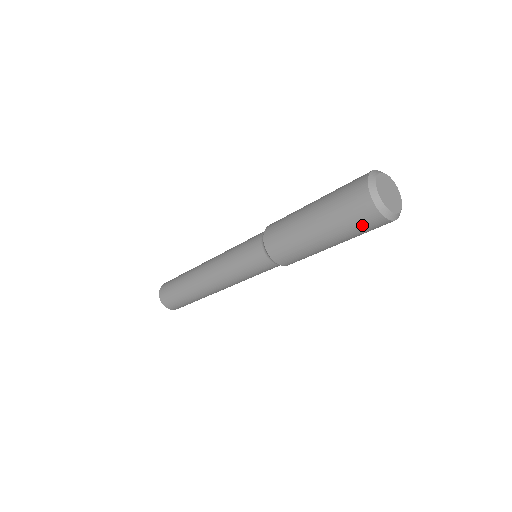
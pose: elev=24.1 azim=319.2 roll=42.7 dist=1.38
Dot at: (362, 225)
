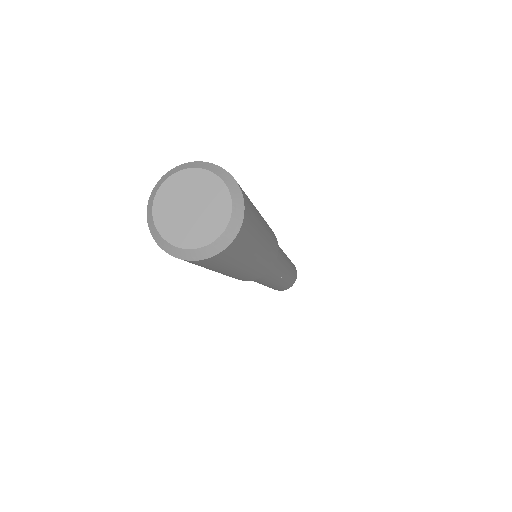
Dot at: occluded
